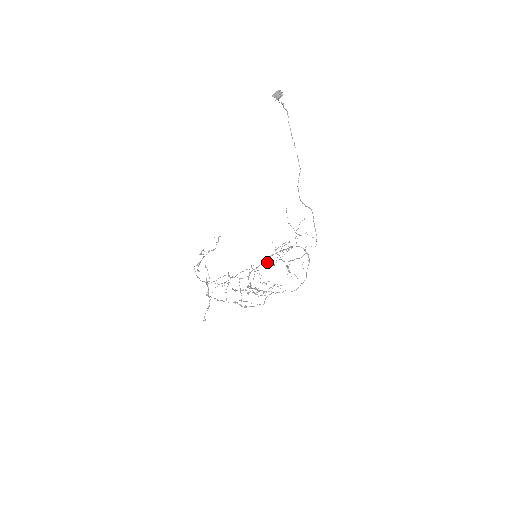
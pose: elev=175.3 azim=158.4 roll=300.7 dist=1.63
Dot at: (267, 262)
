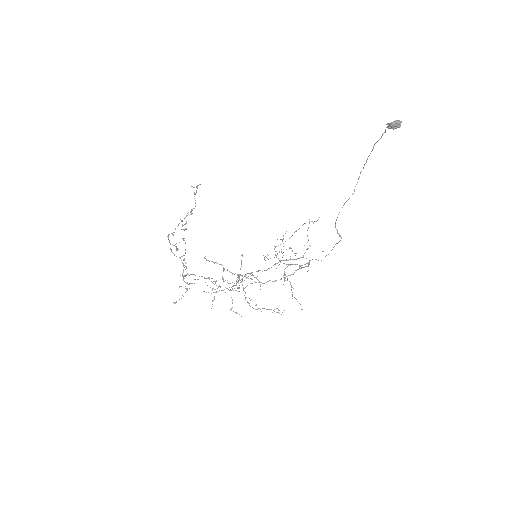
Dot at: occluded
